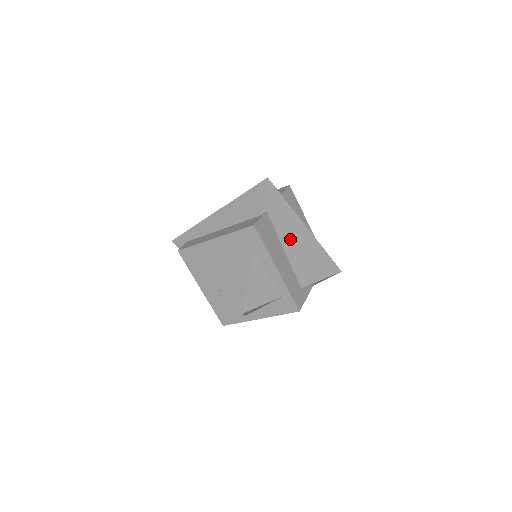
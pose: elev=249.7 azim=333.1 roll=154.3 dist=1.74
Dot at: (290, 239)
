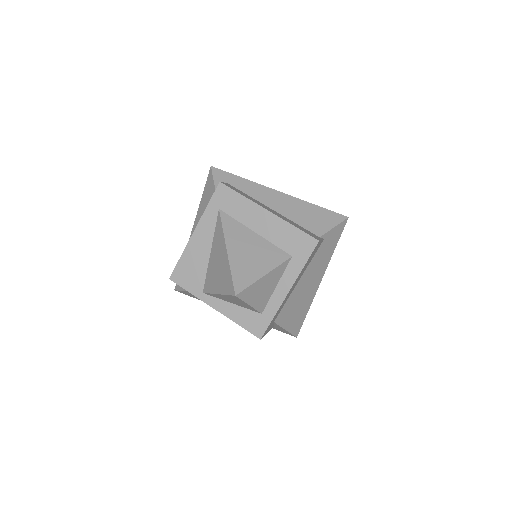
Dot at: (309, 277)
